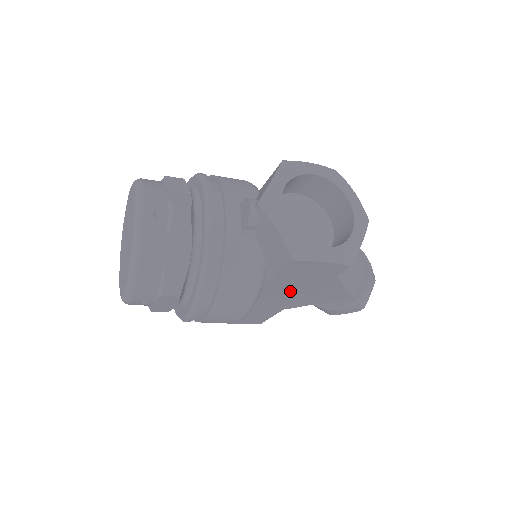
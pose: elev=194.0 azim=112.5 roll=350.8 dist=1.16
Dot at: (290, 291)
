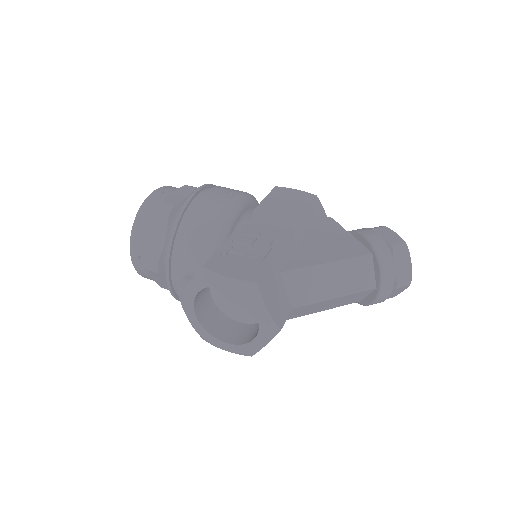
Dot at: occluded
